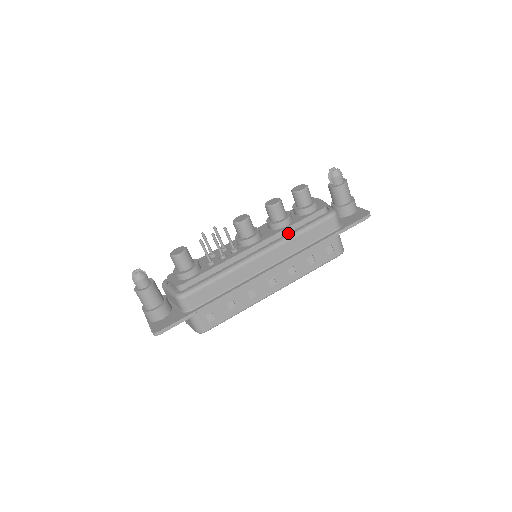
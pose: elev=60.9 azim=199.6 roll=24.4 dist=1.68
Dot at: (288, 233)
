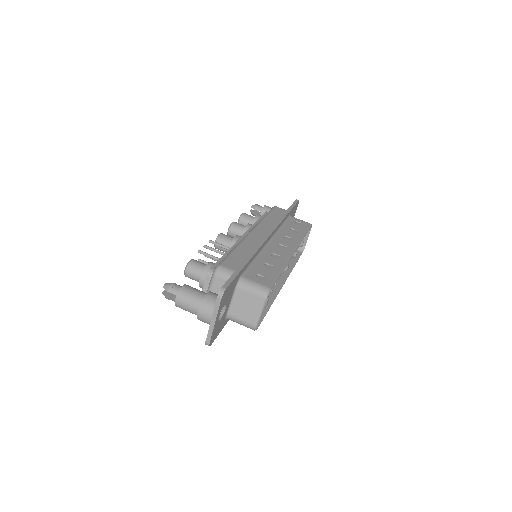
Dot at: occluded
